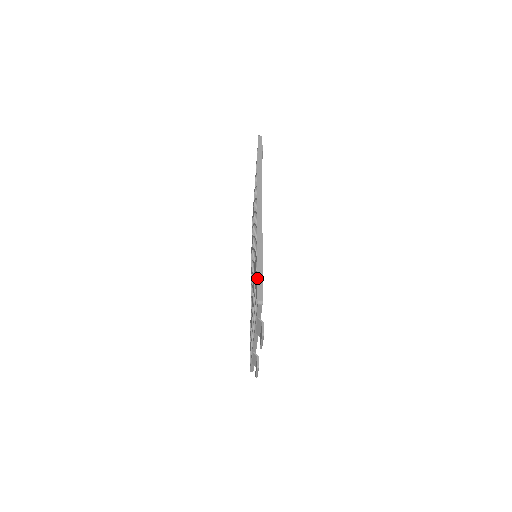
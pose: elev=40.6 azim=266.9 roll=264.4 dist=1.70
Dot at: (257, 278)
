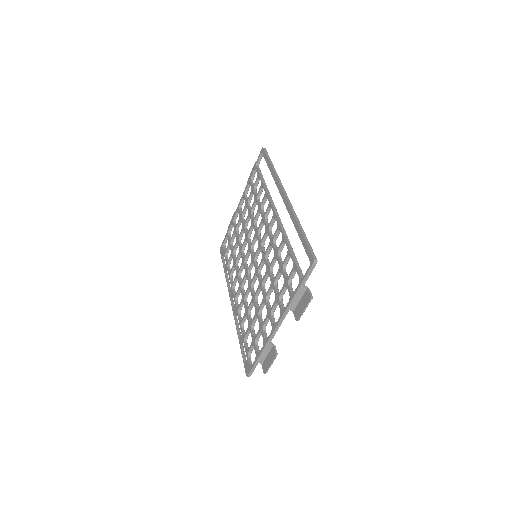
Dot at: (291, 252)
